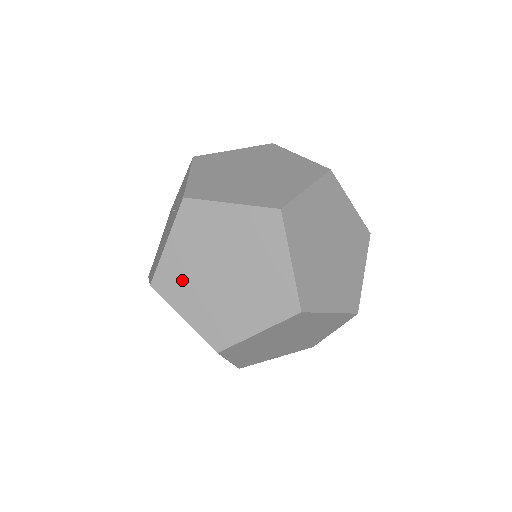
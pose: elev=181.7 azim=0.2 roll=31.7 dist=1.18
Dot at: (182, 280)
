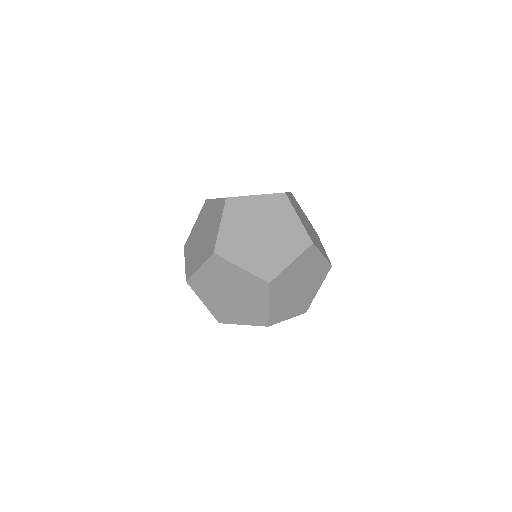
Dot at: (235, 244)
